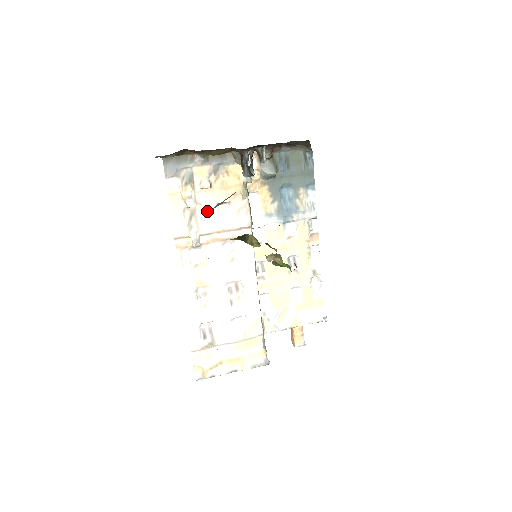
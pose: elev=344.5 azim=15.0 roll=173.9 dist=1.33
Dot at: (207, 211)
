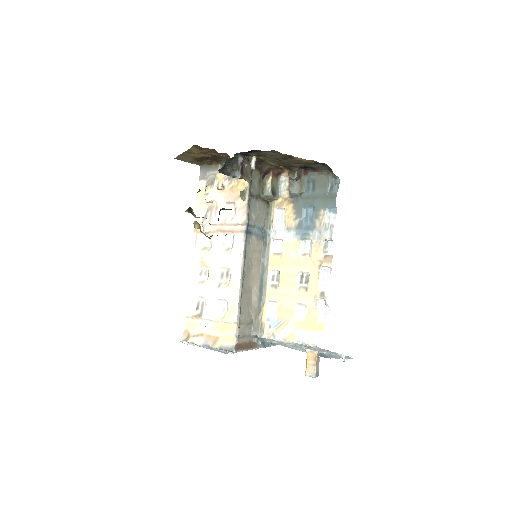
Dot at: (218, 207)
